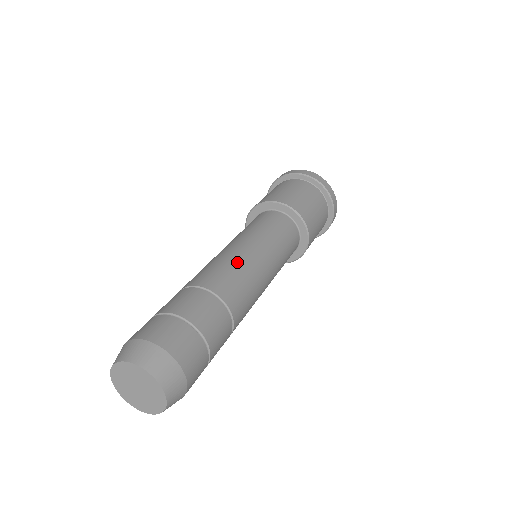
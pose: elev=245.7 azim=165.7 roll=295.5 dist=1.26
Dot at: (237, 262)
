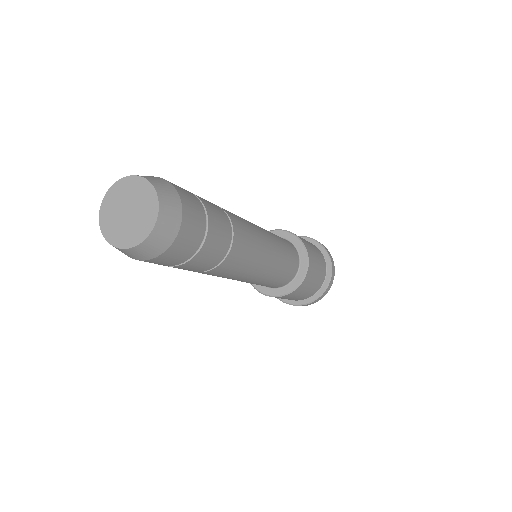
Dot at: (249, 222)
